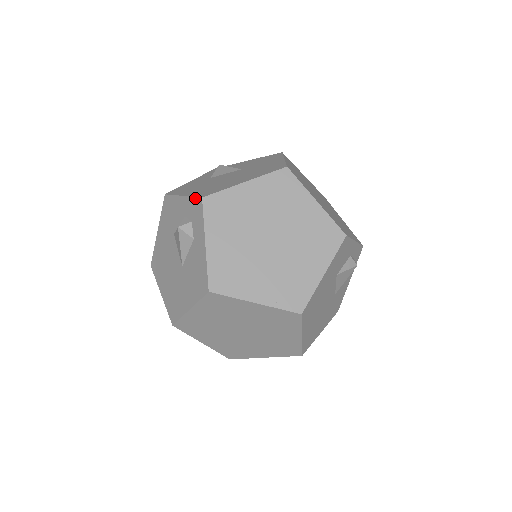
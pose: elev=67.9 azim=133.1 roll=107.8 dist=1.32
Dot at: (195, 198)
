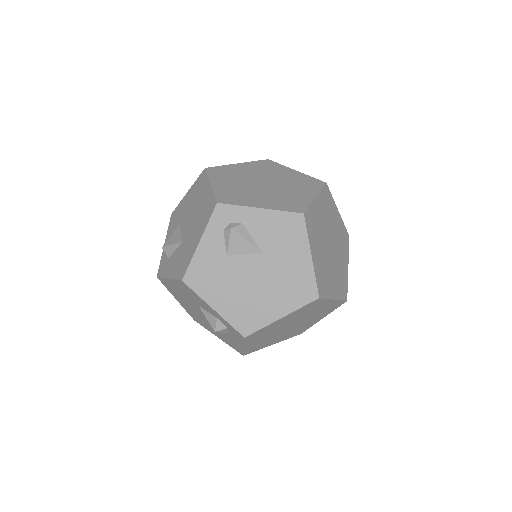
Dot at: (234, 329)
